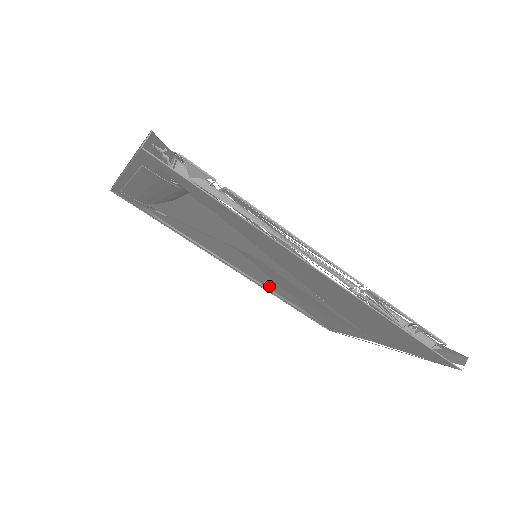
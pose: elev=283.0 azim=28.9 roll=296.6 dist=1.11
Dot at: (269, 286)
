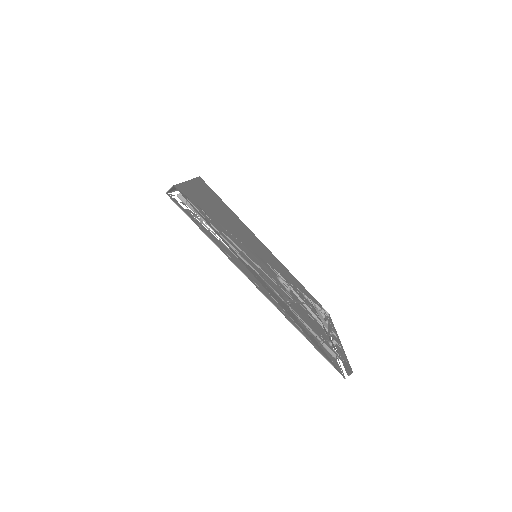
Dot at: occluded
